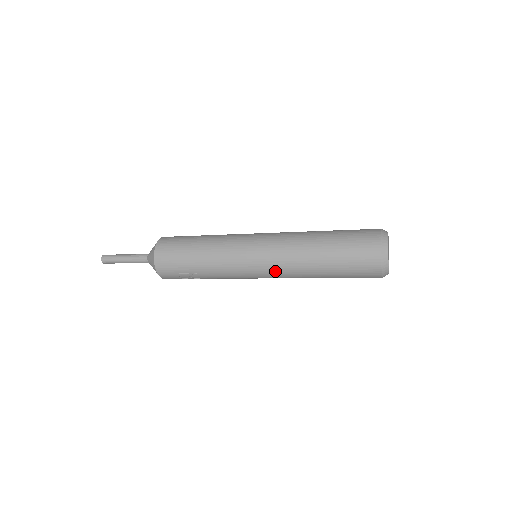
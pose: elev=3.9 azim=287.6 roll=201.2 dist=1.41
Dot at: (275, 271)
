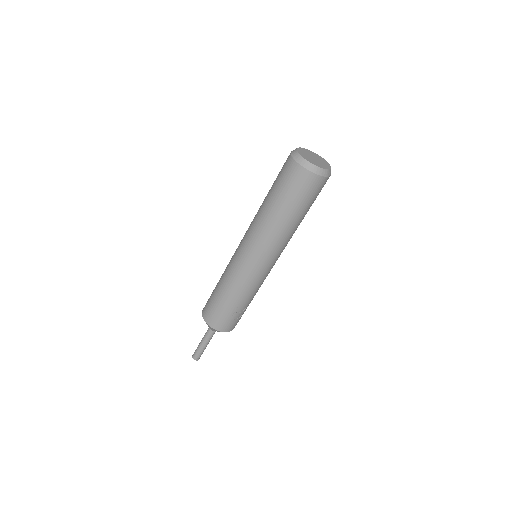
Dot at: (269, 252)
